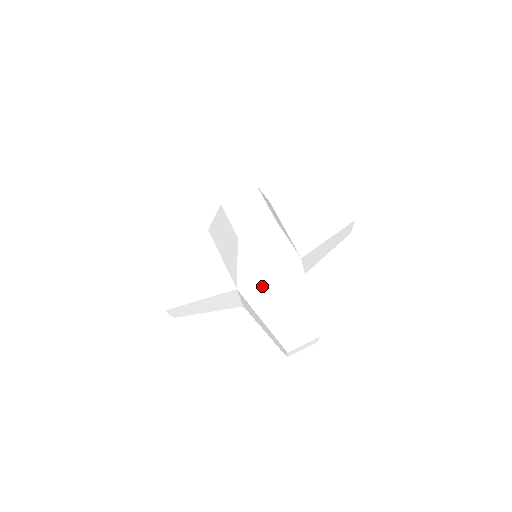
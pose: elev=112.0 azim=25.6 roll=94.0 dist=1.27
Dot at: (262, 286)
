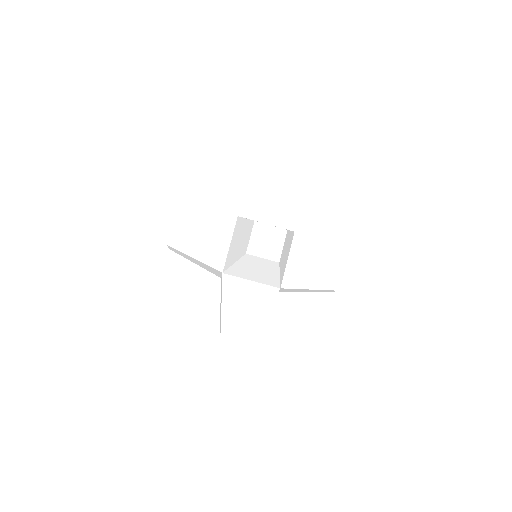
Dot at: (291, 271)
